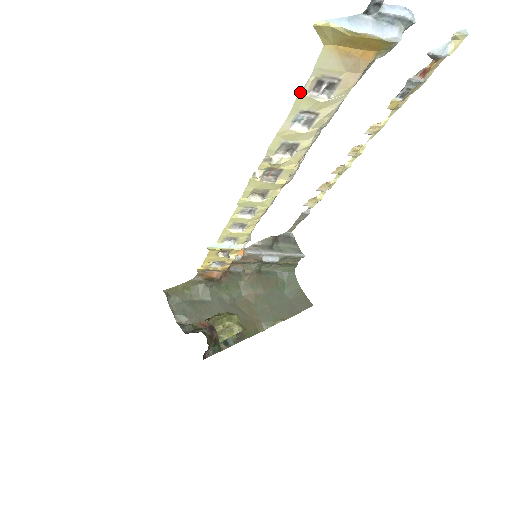
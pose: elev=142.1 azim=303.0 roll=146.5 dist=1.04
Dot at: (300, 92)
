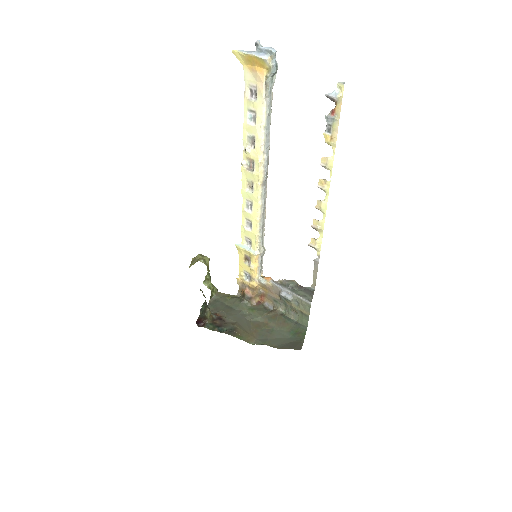
Dot at: (244, 96)
